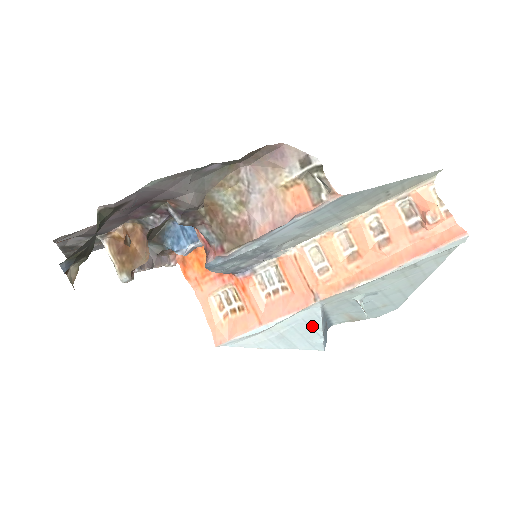
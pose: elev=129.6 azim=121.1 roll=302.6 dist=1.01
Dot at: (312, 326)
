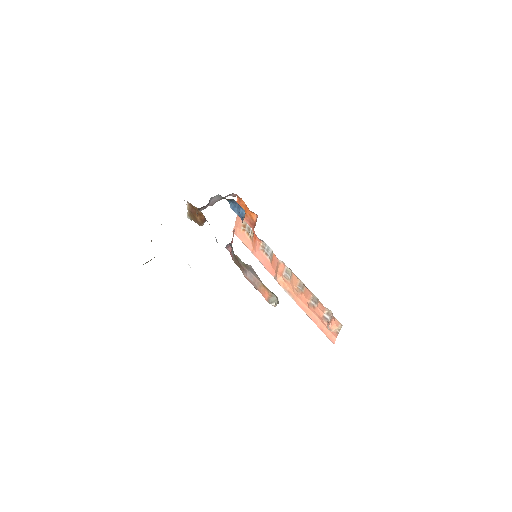
Dot at: occluded
